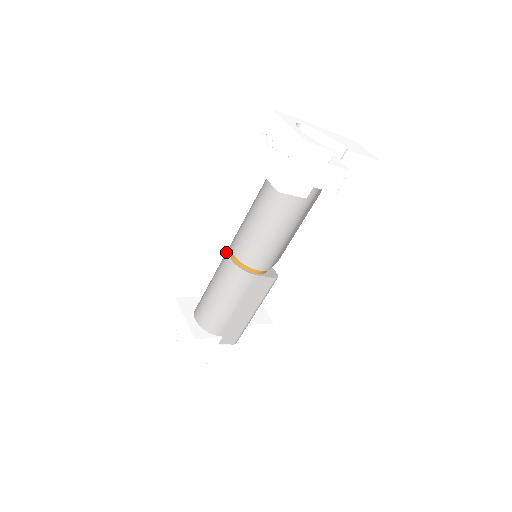
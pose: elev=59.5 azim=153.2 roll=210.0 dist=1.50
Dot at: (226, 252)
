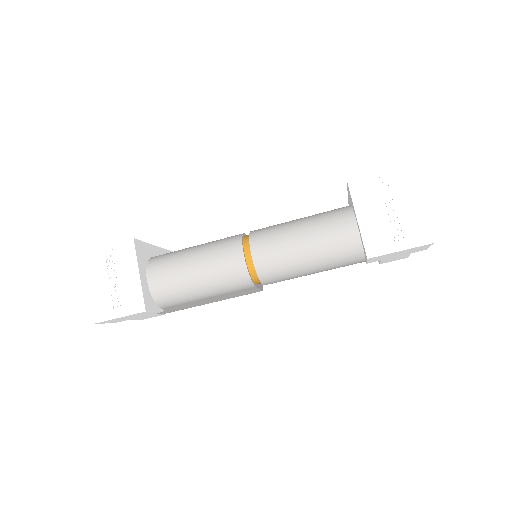
Dot at: (239, 242)
